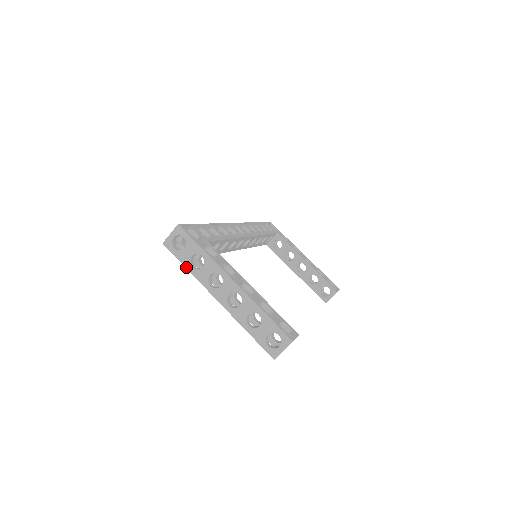
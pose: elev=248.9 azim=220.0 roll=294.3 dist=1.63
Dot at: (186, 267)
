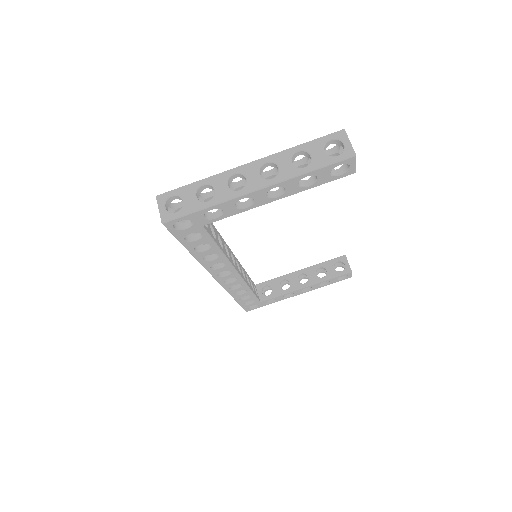
Dot at: (203, 208)
